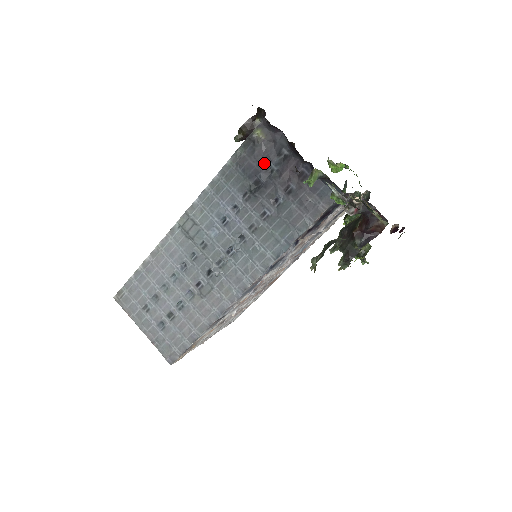
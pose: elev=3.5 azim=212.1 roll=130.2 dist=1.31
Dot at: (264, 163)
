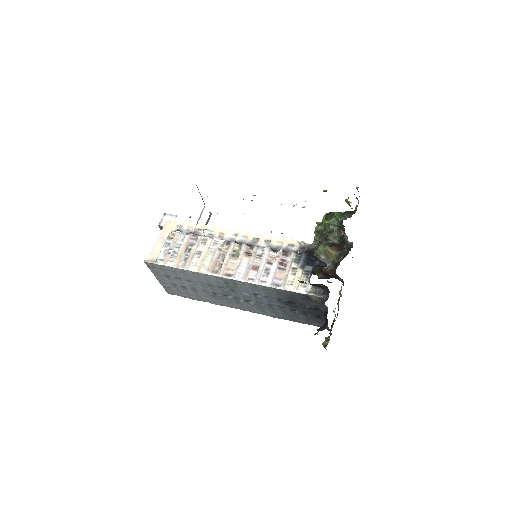
Dot at: (304, 303)
